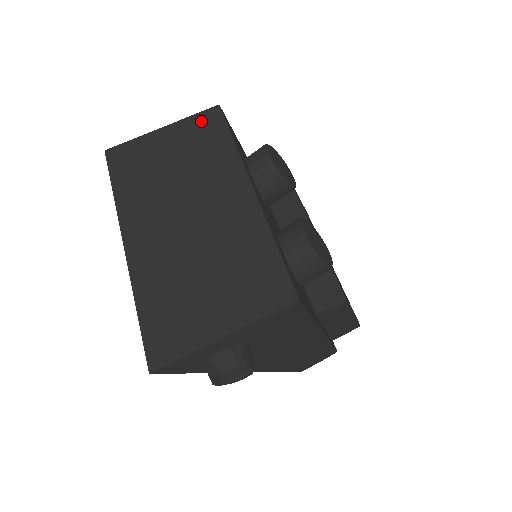
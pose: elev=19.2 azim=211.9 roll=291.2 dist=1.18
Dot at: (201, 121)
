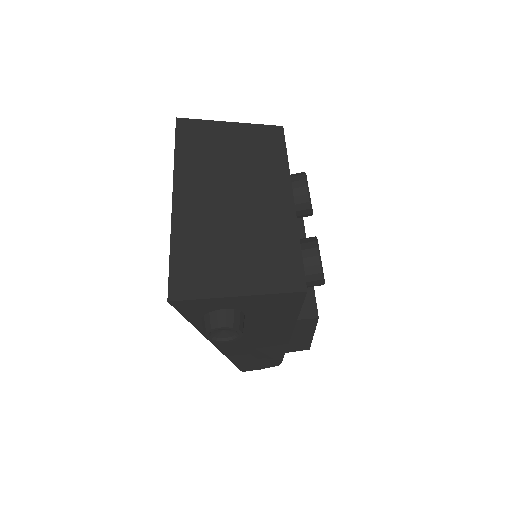
Dot at: (265, 132)
